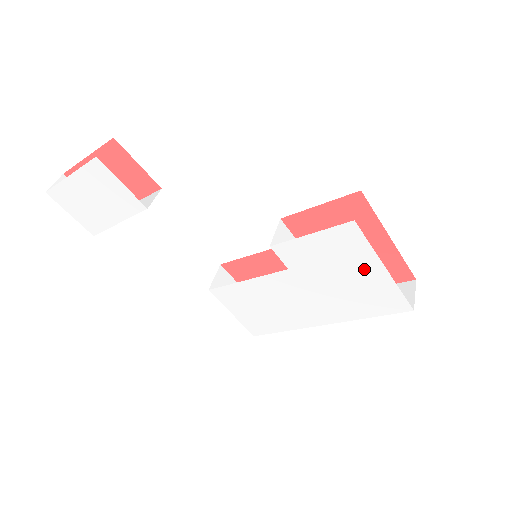
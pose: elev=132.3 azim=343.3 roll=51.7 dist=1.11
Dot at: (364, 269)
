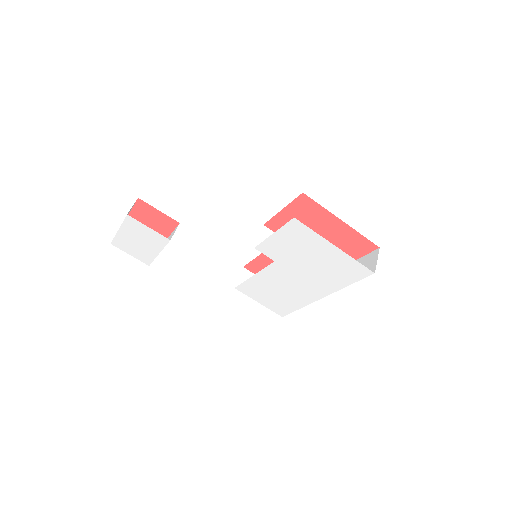
Dot at: (322, 250)
